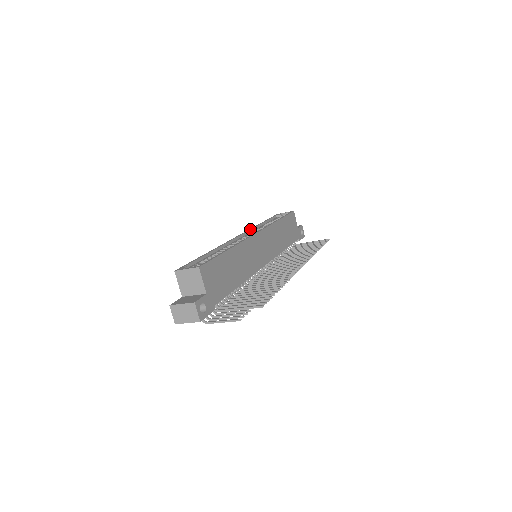
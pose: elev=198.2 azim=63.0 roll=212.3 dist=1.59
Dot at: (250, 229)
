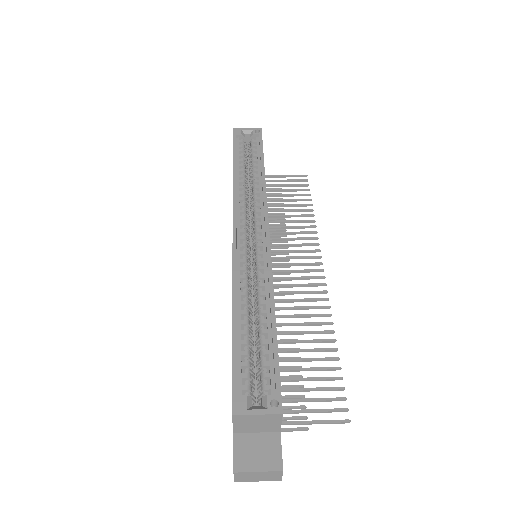
Dot at: (236, 201)
